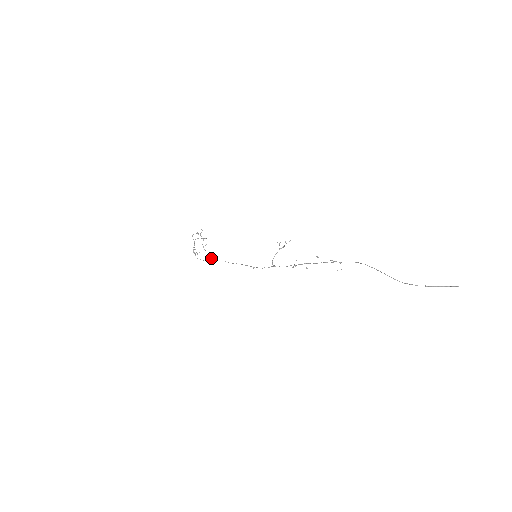
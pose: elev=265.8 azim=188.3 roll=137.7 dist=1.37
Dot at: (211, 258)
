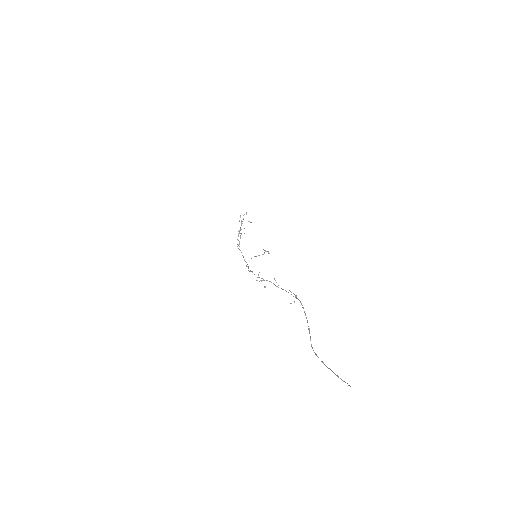
Dot at: (239, 243)
